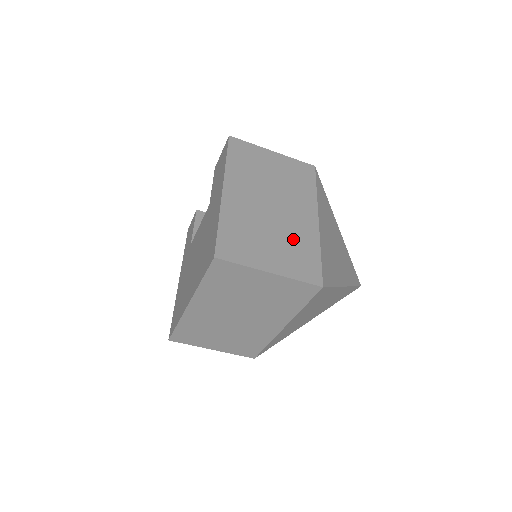
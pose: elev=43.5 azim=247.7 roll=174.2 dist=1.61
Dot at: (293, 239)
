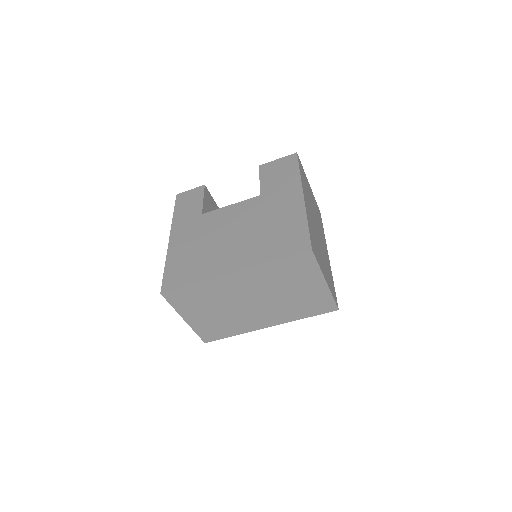
Dot at: (326, 263)
